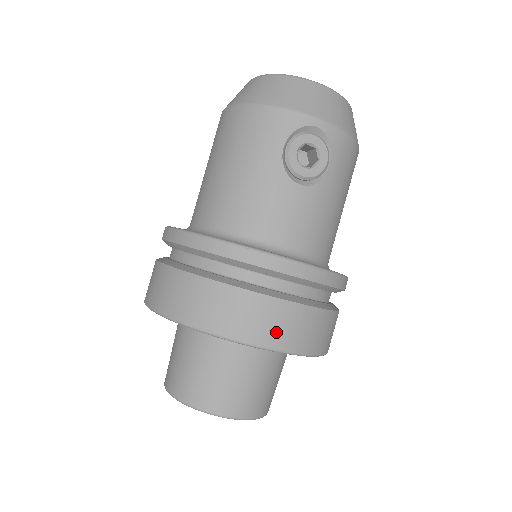
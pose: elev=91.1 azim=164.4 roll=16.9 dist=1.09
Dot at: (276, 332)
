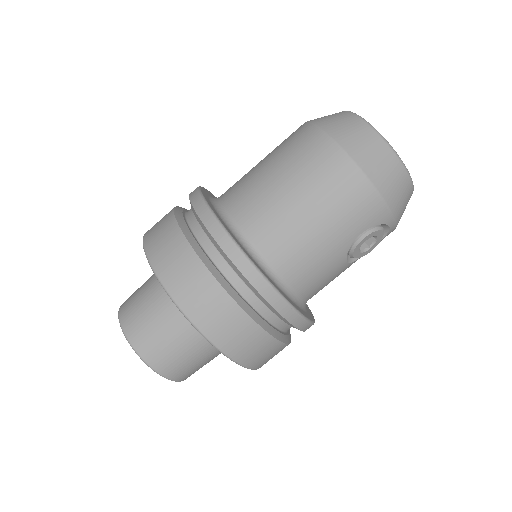
Dot at: (264, 360)
